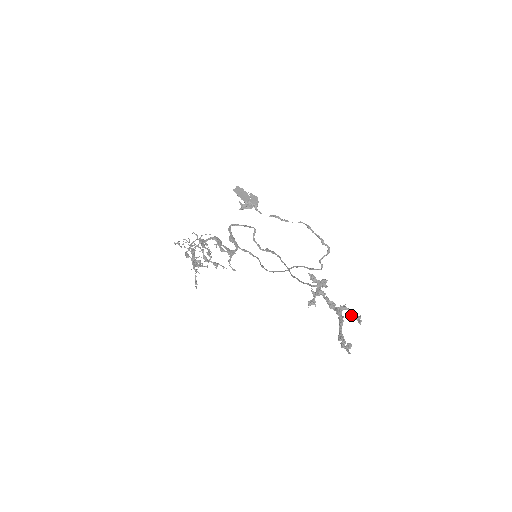
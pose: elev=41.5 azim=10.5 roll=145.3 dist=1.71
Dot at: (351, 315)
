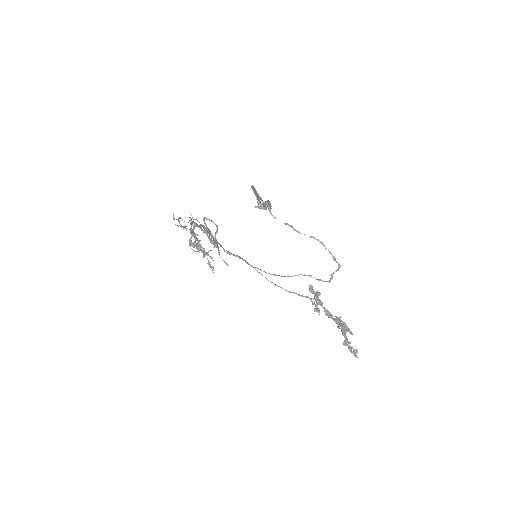
Dot at: (345, 326)
